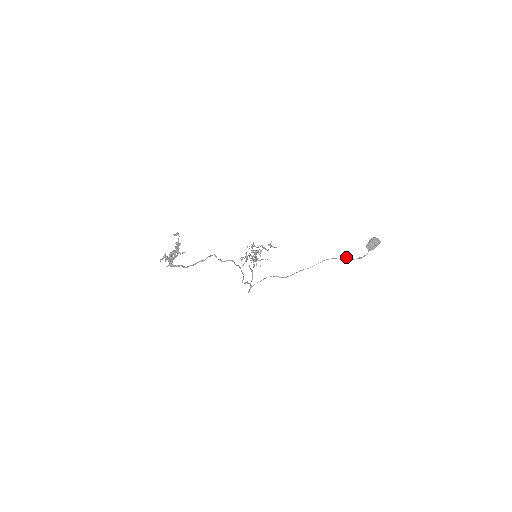
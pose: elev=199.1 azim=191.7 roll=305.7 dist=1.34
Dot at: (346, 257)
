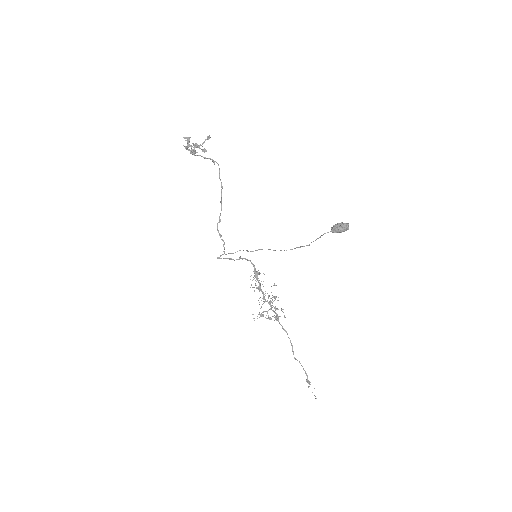
Dot at: occluded
